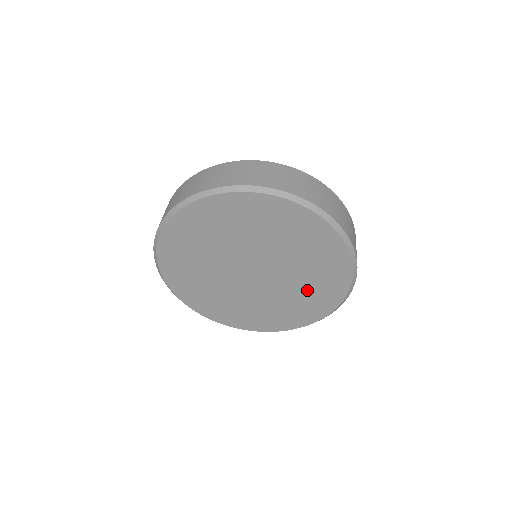
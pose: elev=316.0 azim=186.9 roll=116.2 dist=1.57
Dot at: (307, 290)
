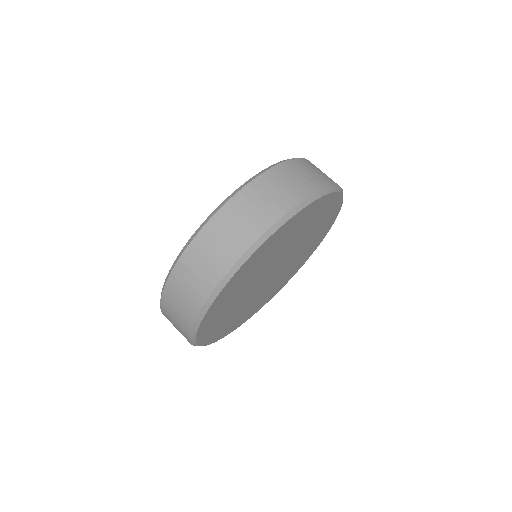
Dot at: (285, 275)
